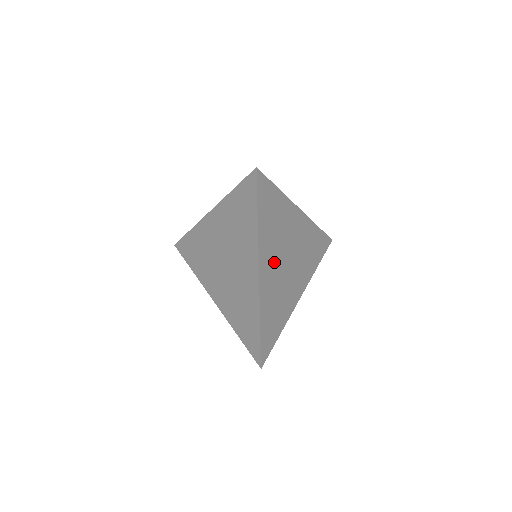
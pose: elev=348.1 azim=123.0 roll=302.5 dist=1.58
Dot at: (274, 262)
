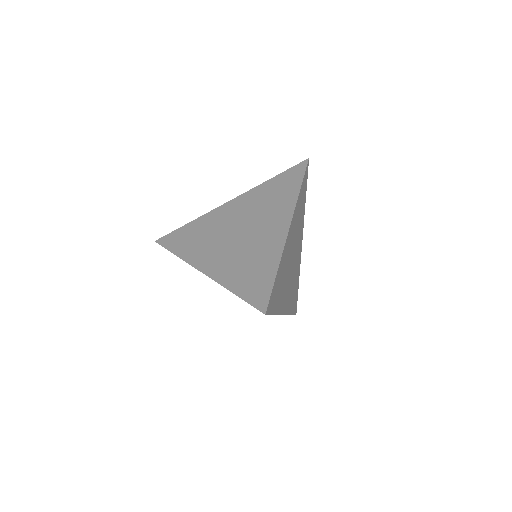
Dot at: (287, 287)
